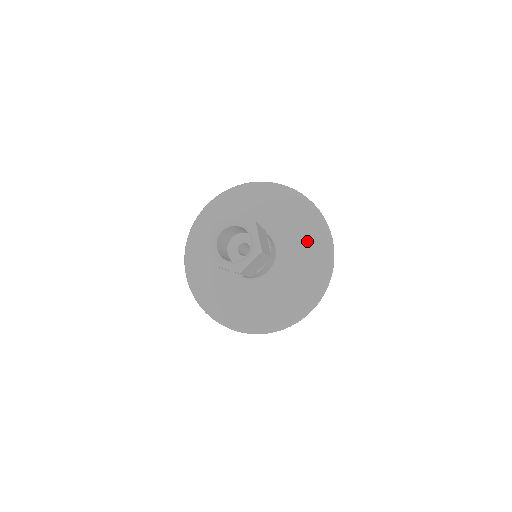
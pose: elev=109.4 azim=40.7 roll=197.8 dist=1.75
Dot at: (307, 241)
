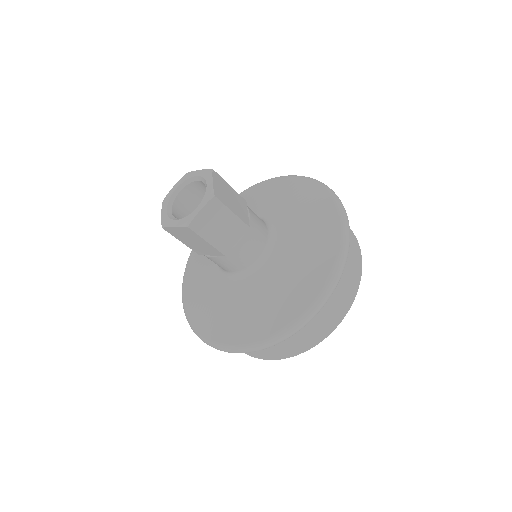
Dot at: (290, 286)
